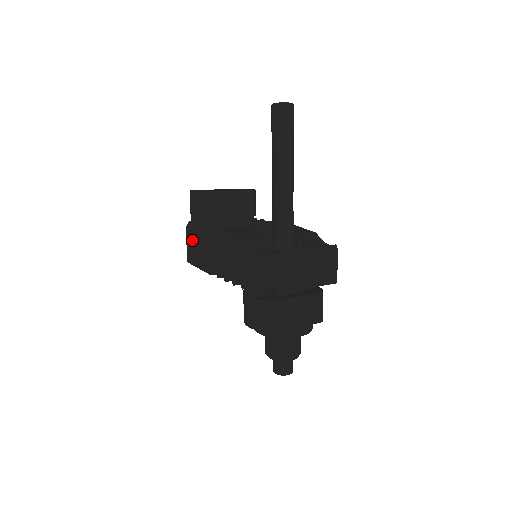
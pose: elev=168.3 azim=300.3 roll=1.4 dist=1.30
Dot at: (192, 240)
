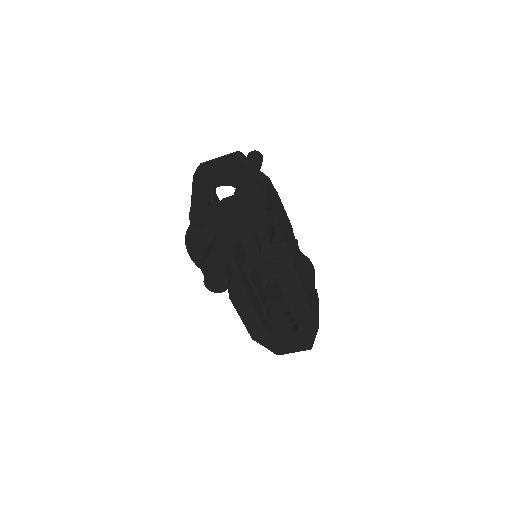
Dot at: occluded
